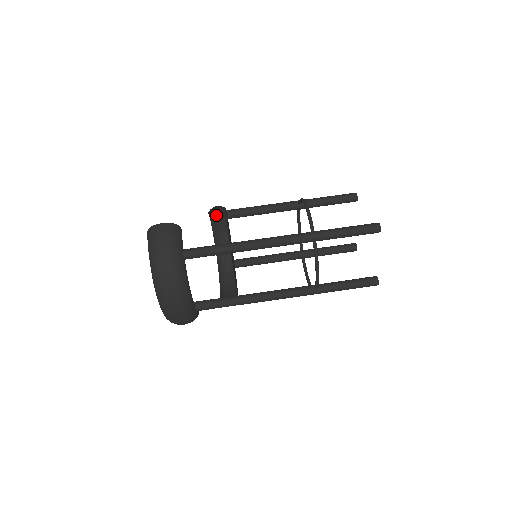
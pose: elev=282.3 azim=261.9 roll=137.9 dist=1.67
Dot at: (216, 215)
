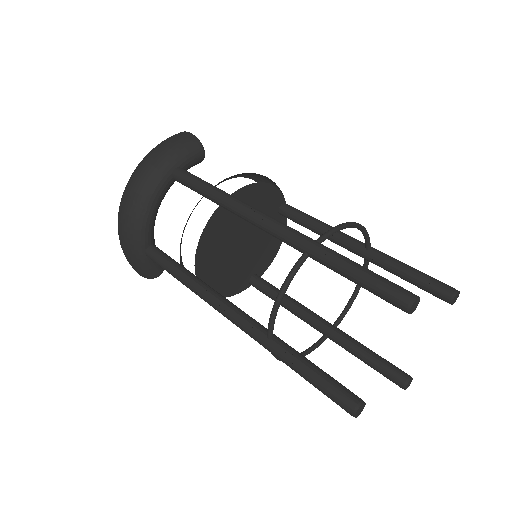
Dot at: occluded
